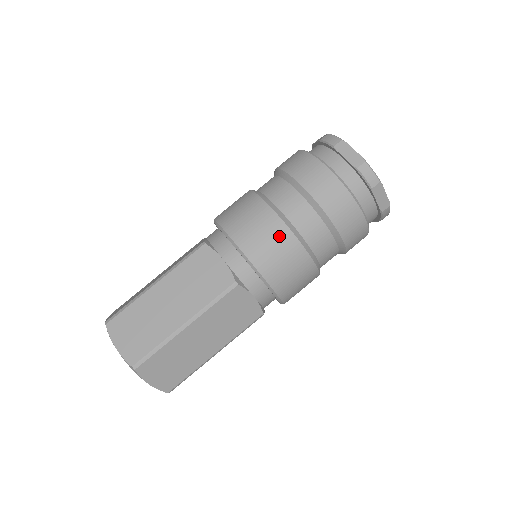
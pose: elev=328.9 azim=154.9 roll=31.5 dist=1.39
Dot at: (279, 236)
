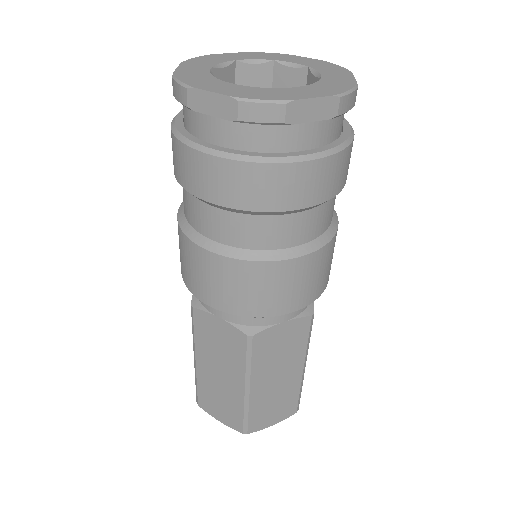
Dot at: (179, 238)
